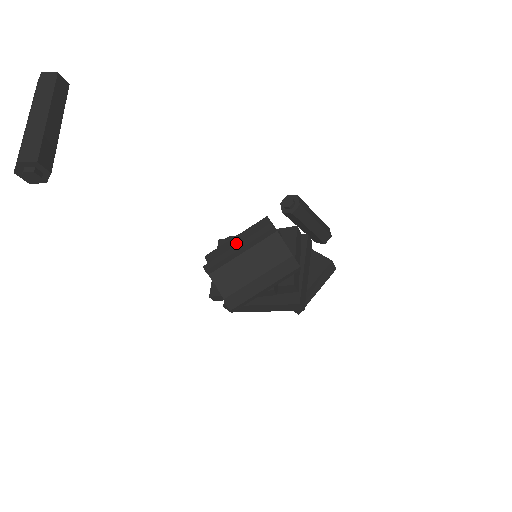
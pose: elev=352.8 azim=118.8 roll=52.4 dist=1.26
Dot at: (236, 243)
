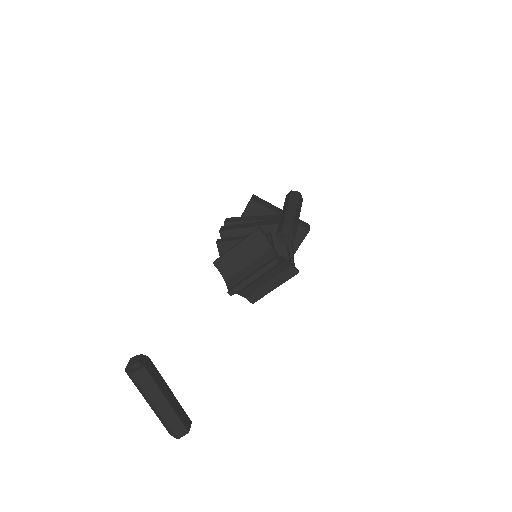
Dot at: (239, 254)
